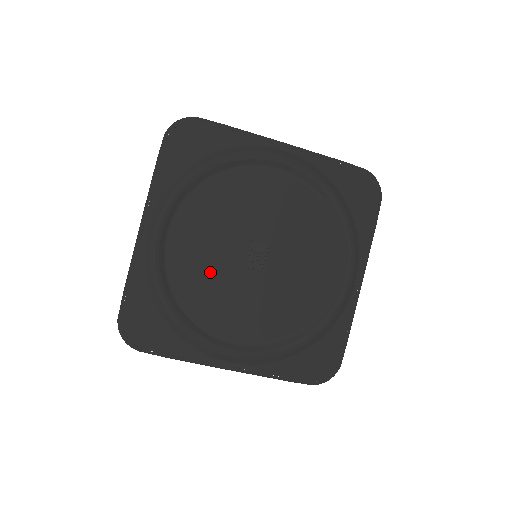
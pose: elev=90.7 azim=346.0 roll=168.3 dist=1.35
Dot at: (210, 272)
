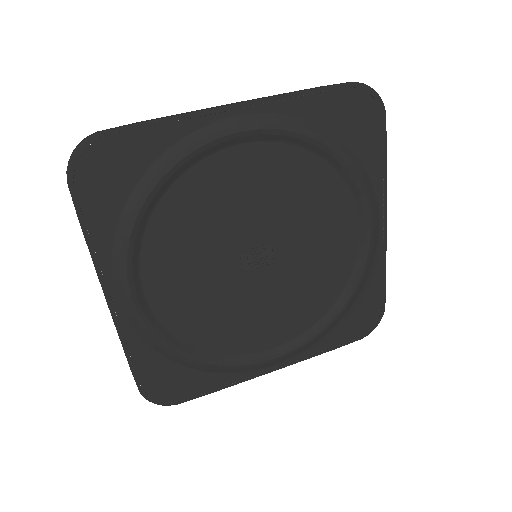
Dot at: (217, 218)
